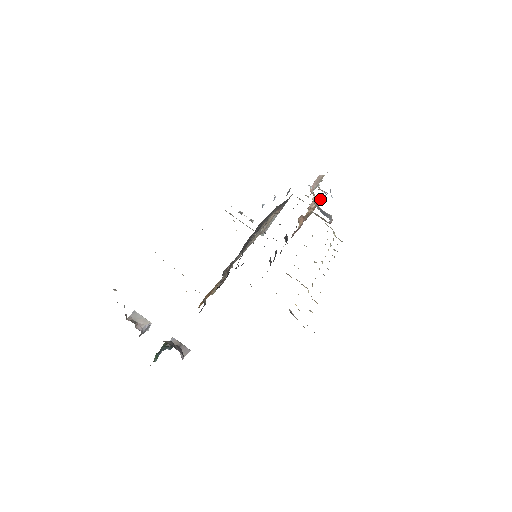
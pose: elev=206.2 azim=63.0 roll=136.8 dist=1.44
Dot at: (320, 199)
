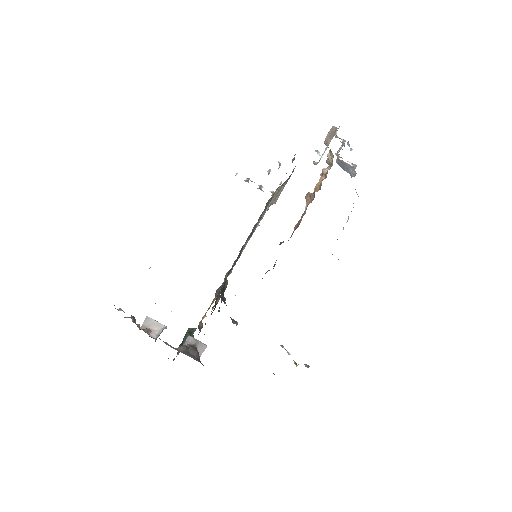
Dot at: (339, 149)
